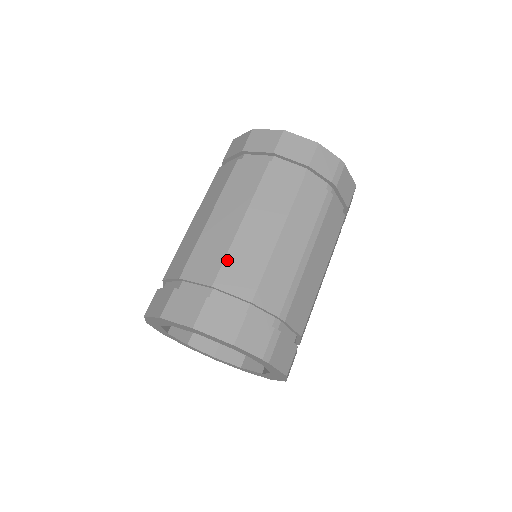
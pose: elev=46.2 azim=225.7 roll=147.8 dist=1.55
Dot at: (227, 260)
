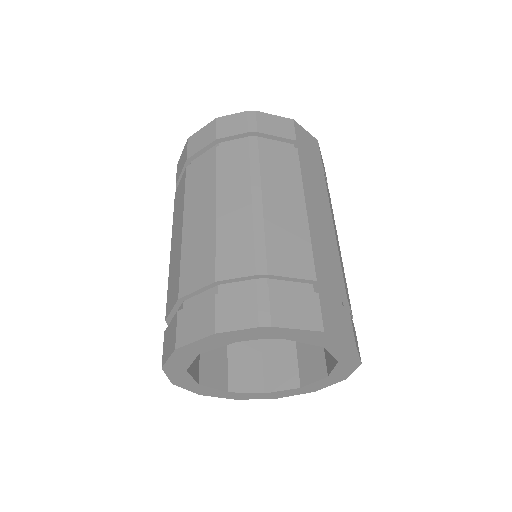
Dot at: (182, 267)
